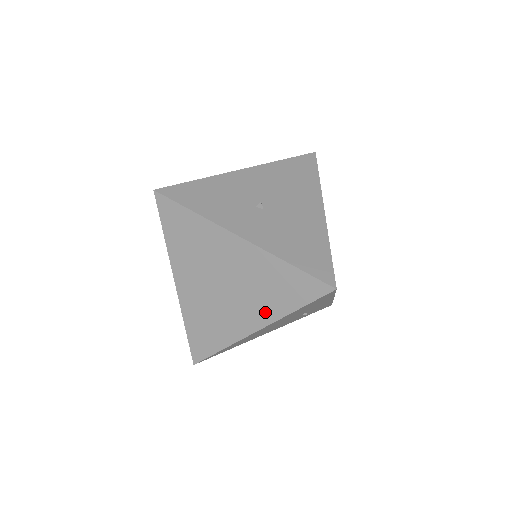
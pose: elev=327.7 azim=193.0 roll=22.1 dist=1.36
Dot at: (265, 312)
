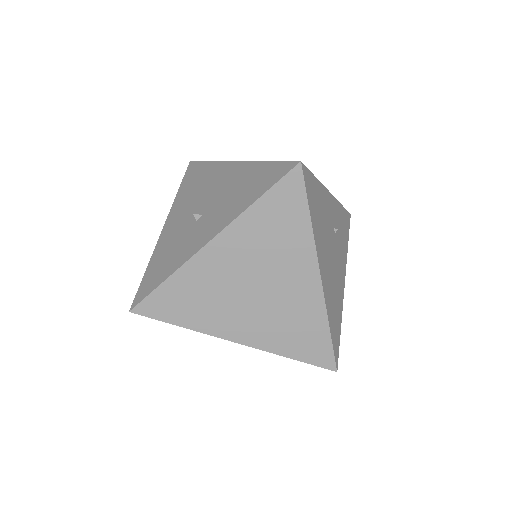
Dot at: (301, 255)
